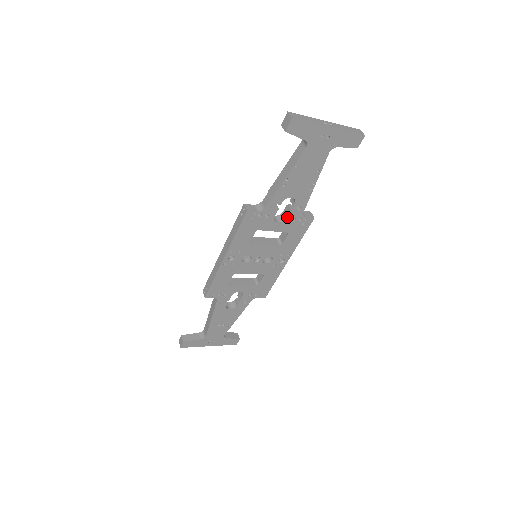
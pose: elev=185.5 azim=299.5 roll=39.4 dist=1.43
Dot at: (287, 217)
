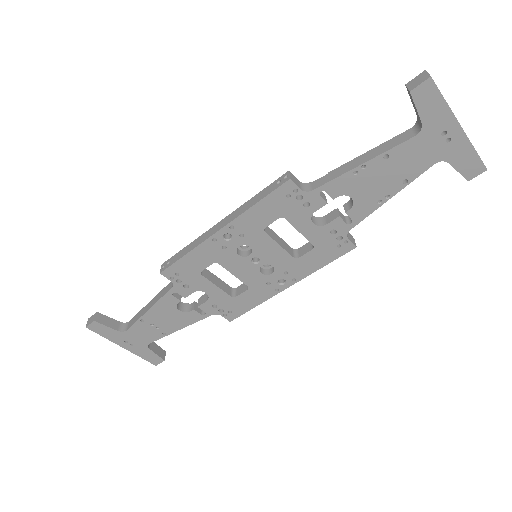
Dot at: (328, 223)
